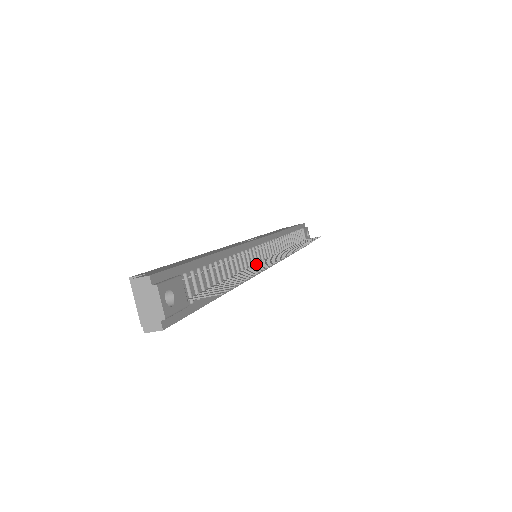
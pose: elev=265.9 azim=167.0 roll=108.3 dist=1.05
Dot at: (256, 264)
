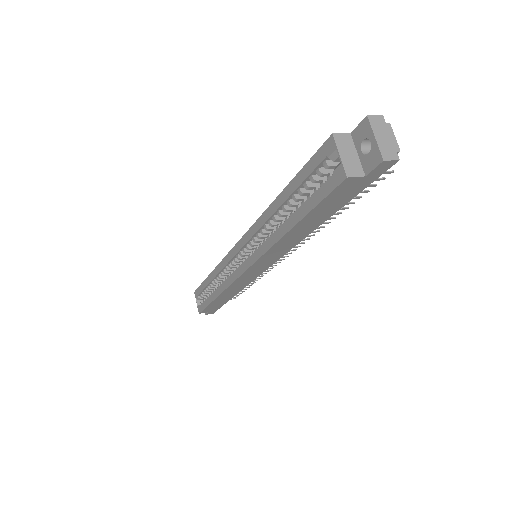
Dot at: occluded
